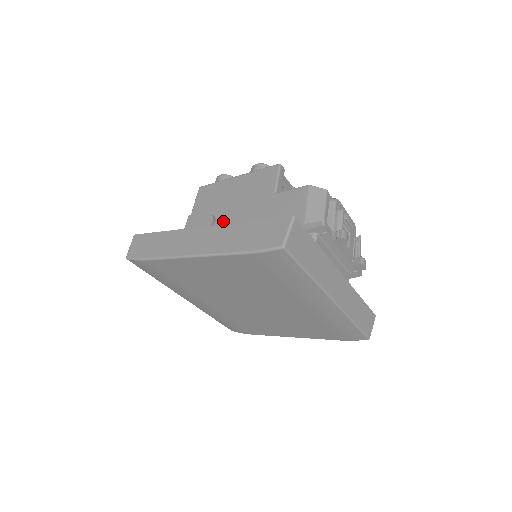
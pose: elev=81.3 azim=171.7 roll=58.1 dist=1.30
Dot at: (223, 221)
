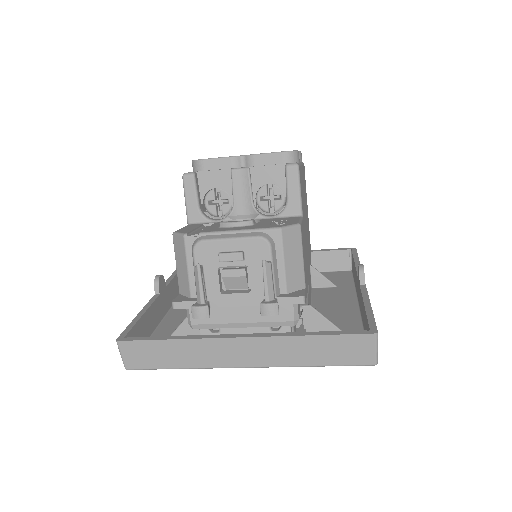
Dot at: occluded
